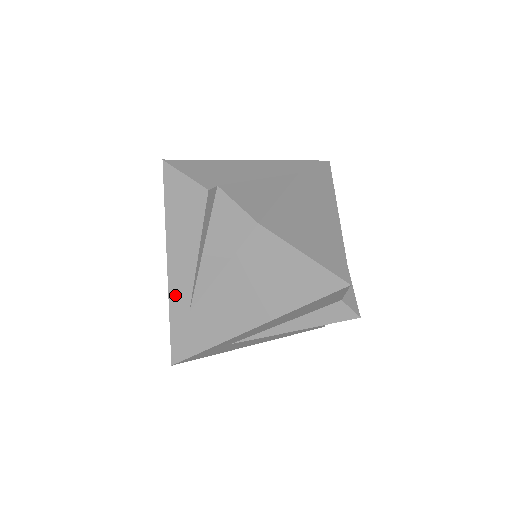
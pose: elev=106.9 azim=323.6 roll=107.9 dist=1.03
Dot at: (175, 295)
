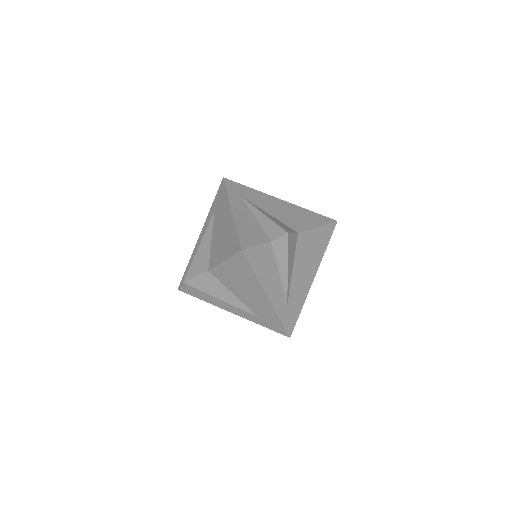
Dot at: (248, 318)
